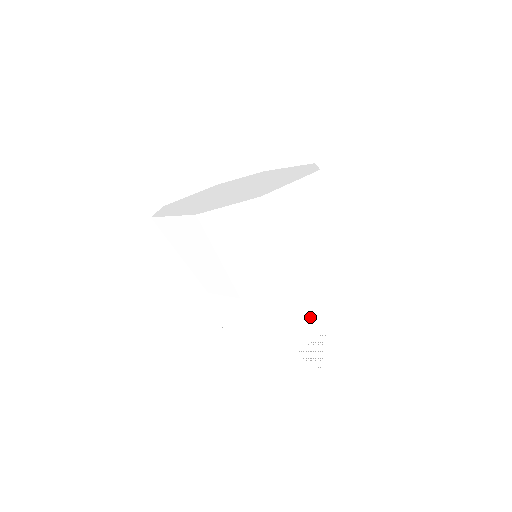
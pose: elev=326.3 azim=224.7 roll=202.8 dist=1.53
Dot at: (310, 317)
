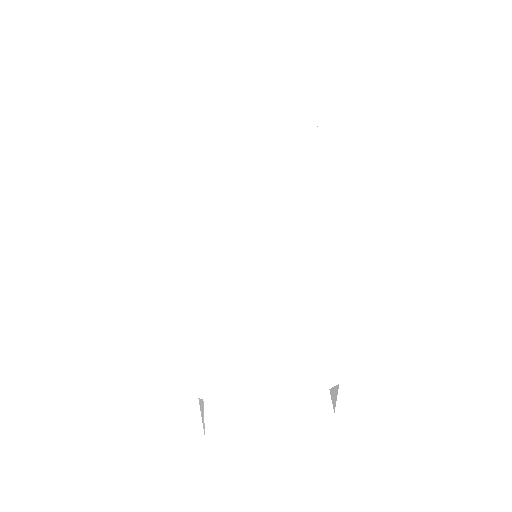
Dot at: (278, 364)
